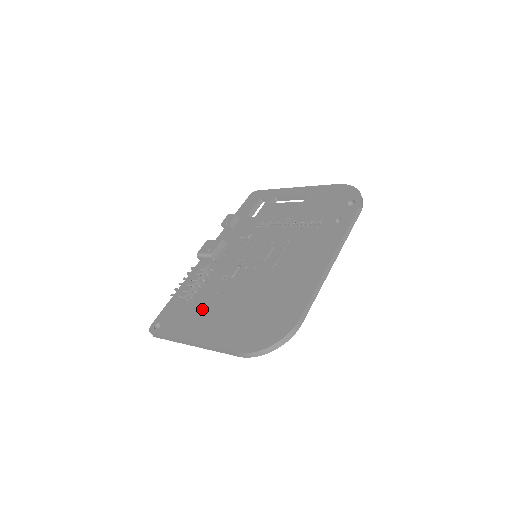
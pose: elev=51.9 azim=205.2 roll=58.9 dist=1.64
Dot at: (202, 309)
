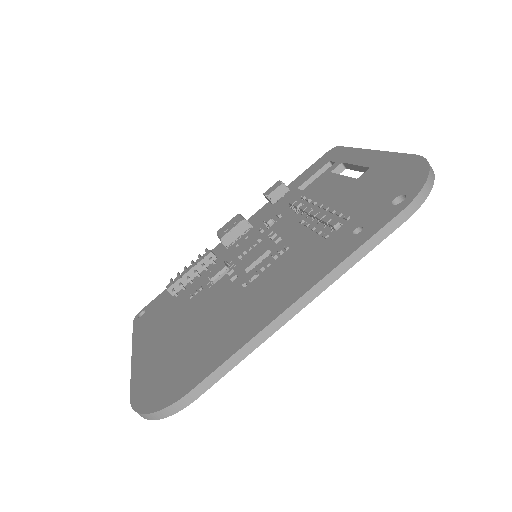
Dot at: (169, 313)
